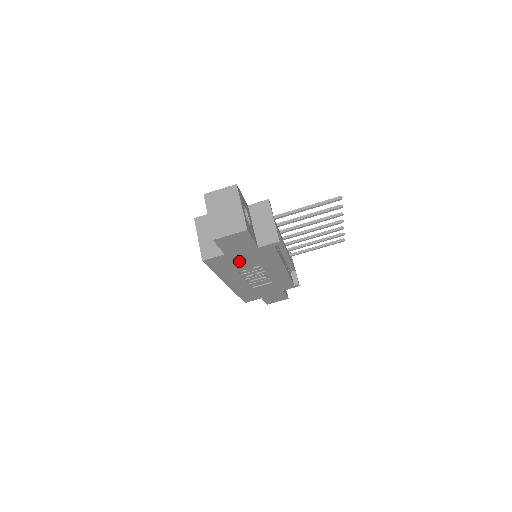
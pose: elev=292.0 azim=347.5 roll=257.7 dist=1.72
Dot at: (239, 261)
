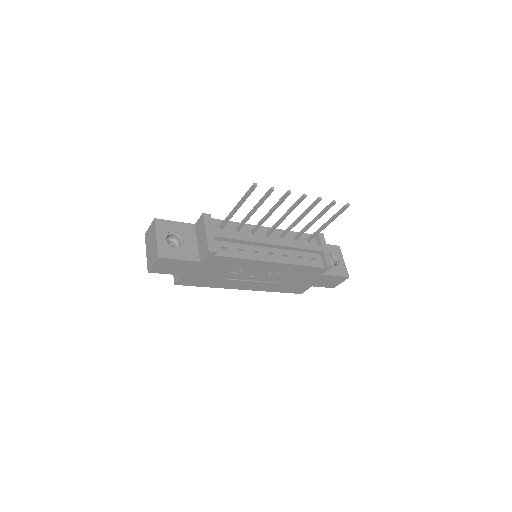
Dot at: (208, 274)
